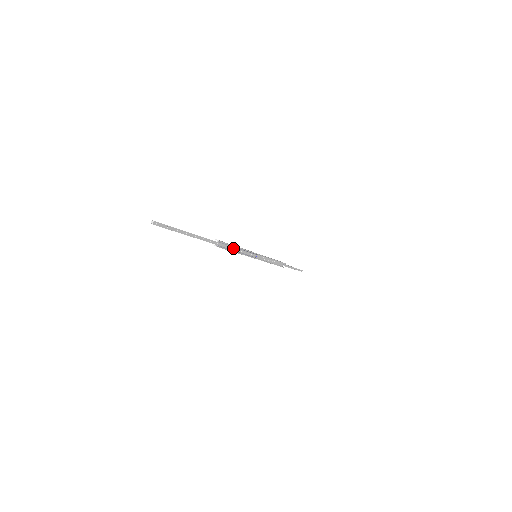
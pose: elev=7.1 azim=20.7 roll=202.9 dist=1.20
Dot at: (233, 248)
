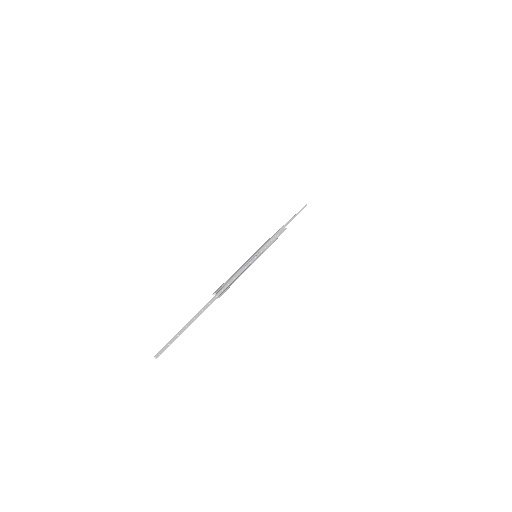
Dot at: (231, 281)
